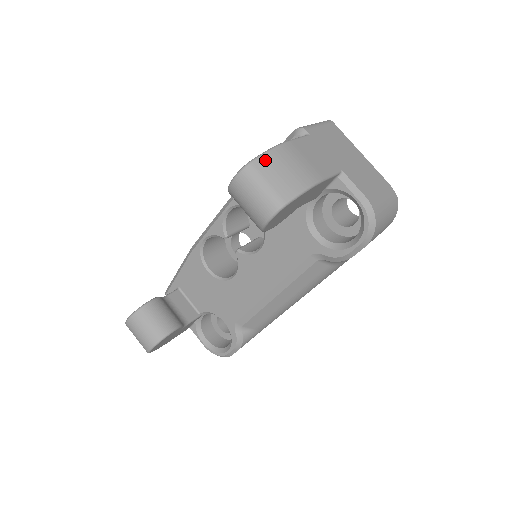
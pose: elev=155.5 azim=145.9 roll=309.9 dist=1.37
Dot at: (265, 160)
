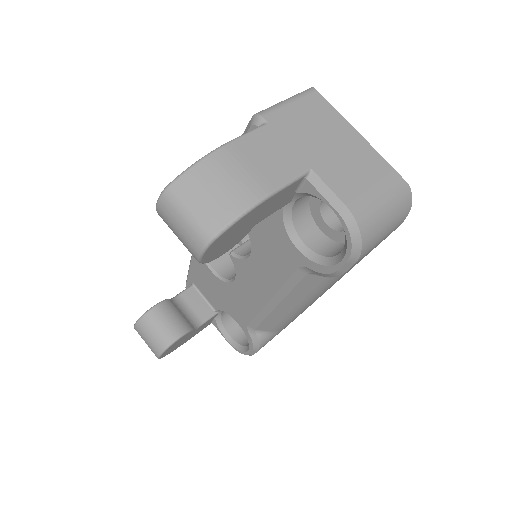
Dot at: (188, 179)
